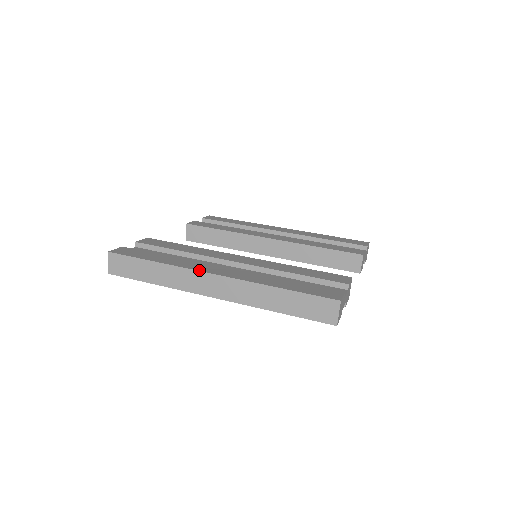
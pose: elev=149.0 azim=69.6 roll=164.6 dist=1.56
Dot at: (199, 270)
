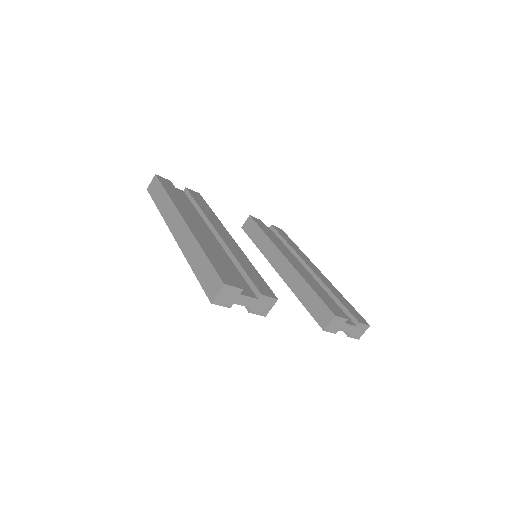
Dot at: (180, 212)
